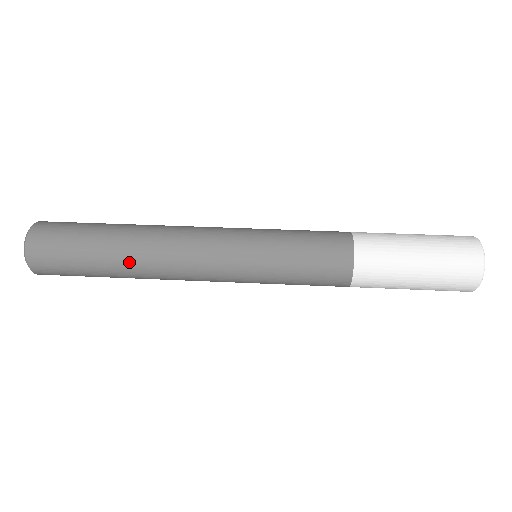
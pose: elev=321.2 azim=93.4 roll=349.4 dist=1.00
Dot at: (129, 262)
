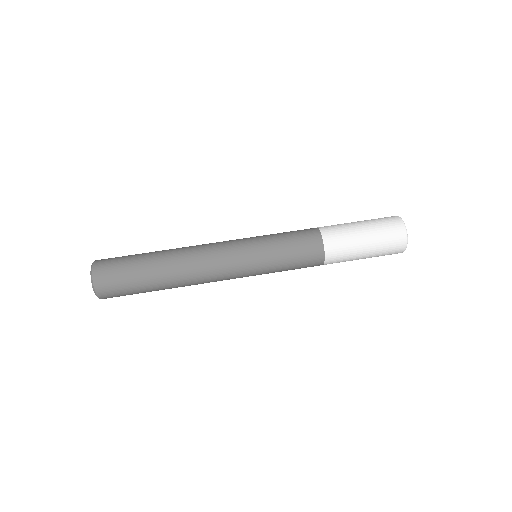
Dot at: (173, 287)
